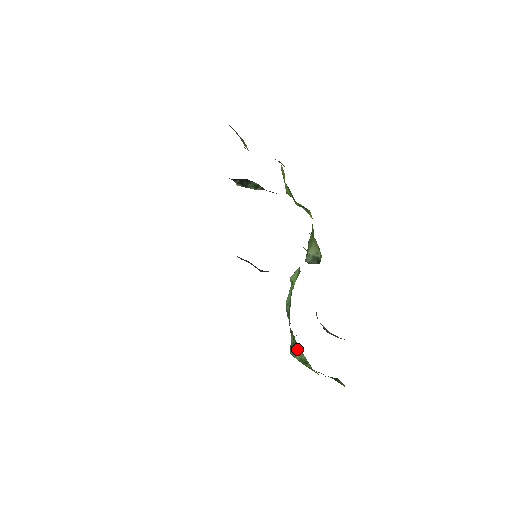
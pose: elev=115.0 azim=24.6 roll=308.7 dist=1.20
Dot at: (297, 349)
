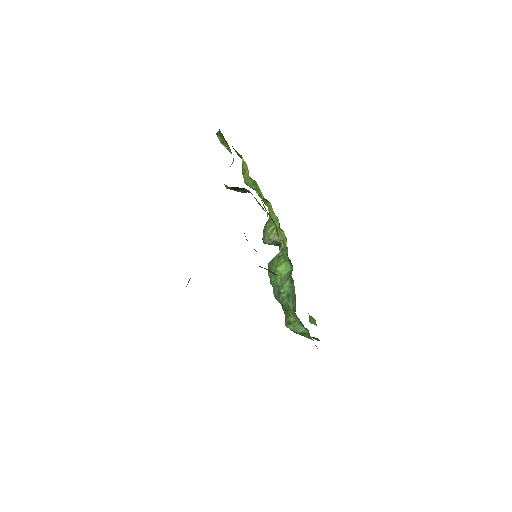
Dot at: (300, 327)
